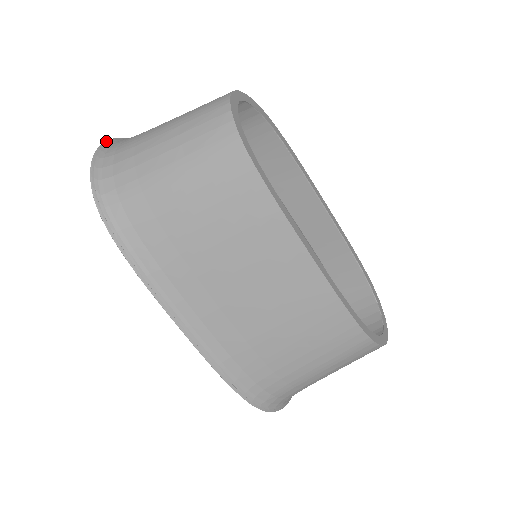
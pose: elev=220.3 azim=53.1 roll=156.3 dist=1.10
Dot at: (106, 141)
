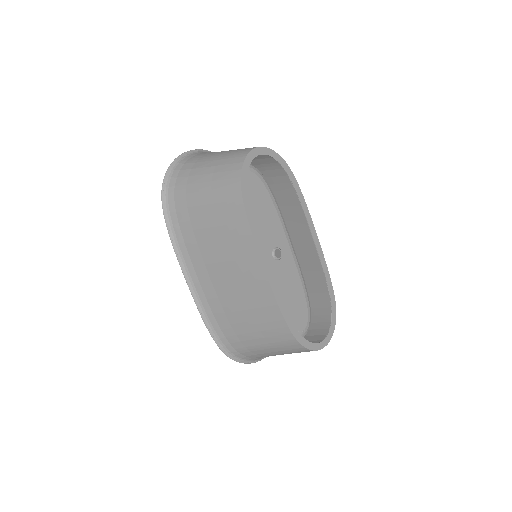
Dot at: (188, 151)
